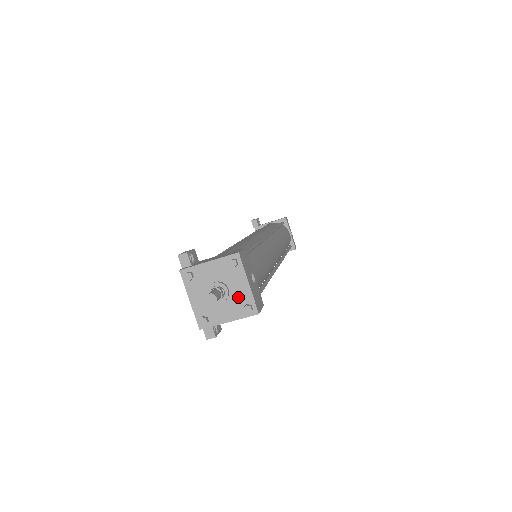
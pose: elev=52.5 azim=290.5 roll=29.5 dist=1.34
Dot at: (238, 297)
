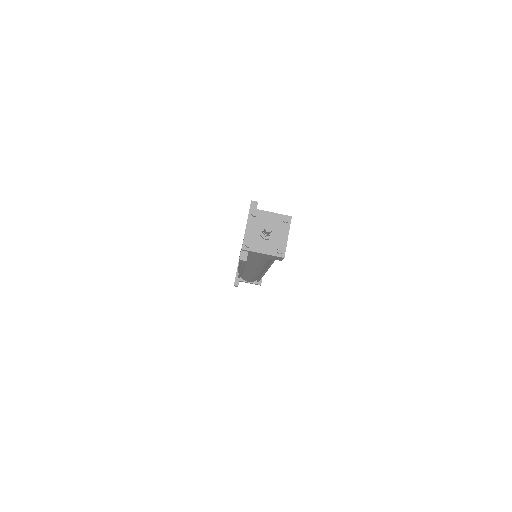
Dot at: (277, 241)
